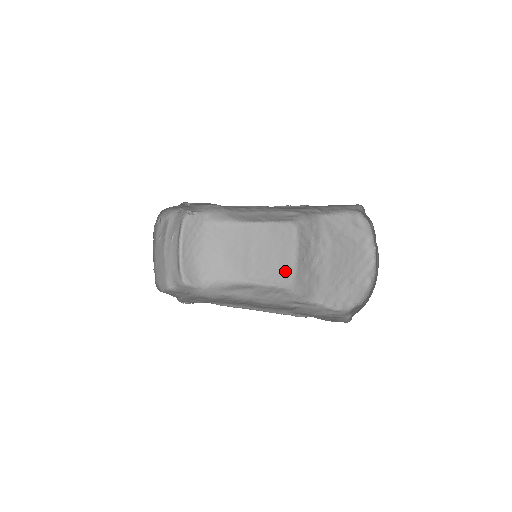
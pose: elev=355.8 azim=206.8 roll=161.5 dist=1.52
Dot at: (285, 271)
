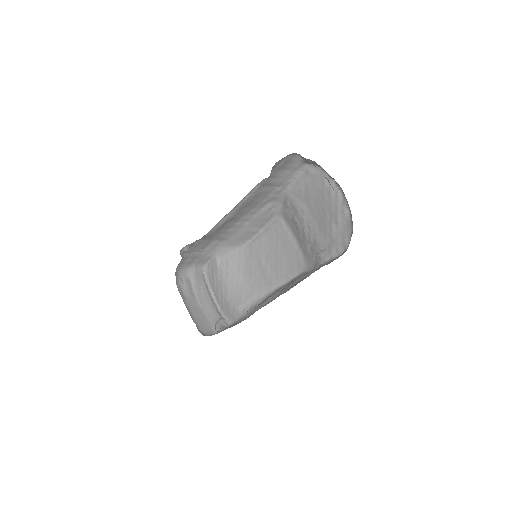
Dot at: (295, 259)
